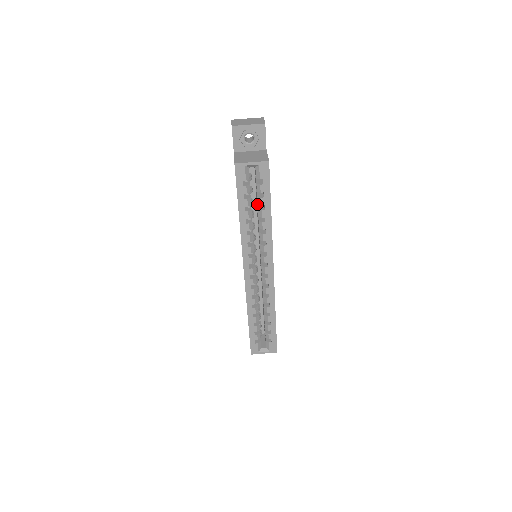
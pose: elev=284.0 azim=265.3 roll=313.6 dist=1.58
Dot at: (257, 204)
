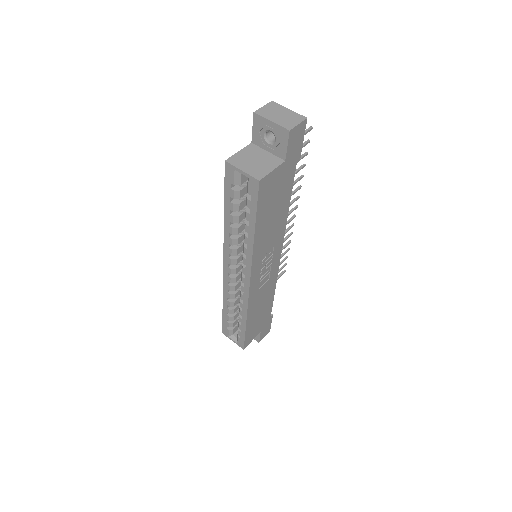
Dot at: occluded
